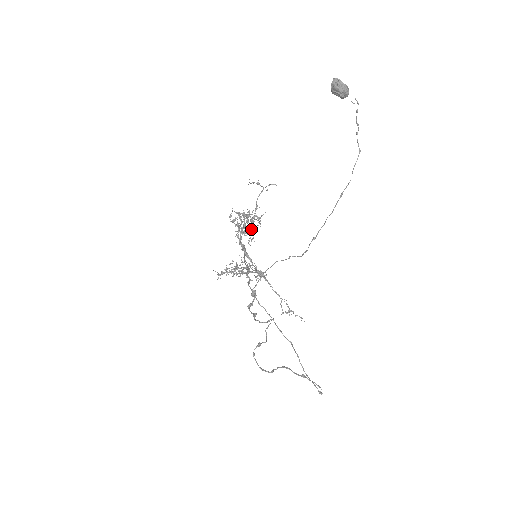
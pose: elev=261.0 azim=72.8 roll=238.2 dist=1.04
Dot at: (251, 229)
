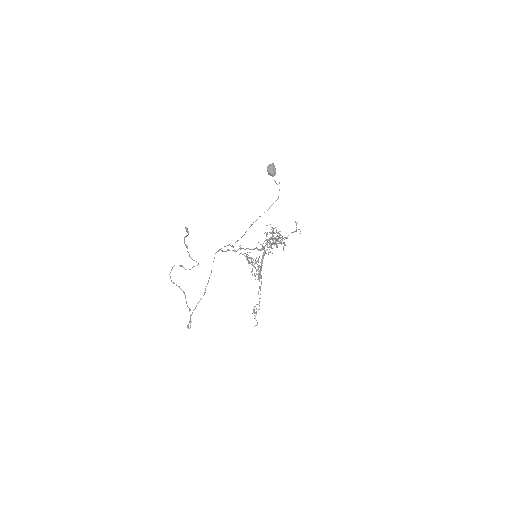
Dot at: (273, 244)
